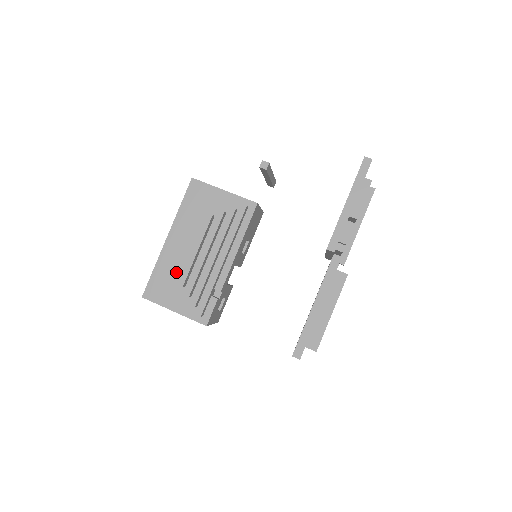
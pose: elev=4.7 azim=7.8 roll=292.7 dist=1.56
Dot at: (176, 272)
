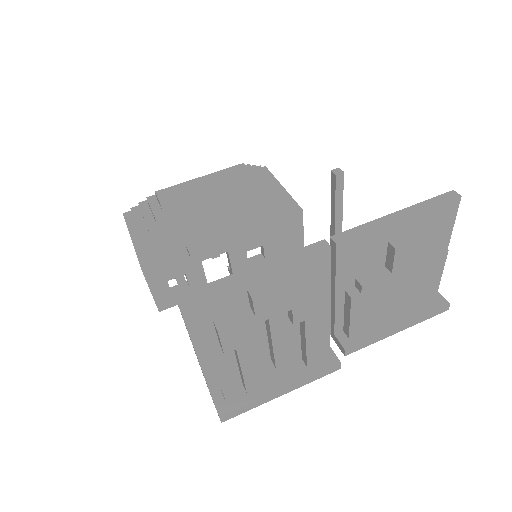
Dot at: (169, 189)
